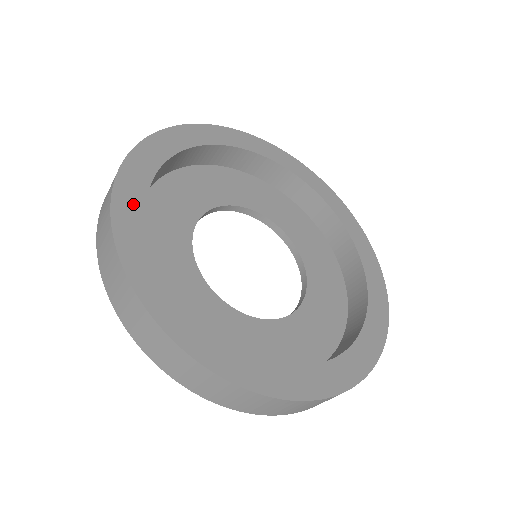
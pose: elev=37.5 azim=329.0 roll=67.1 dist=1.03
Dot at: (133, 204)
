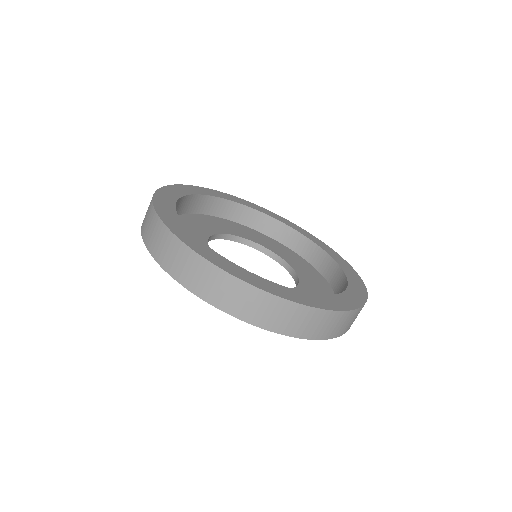
Dot at: (192, 239)
